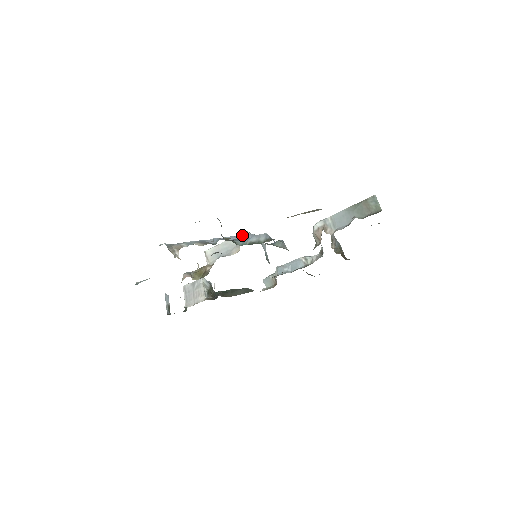
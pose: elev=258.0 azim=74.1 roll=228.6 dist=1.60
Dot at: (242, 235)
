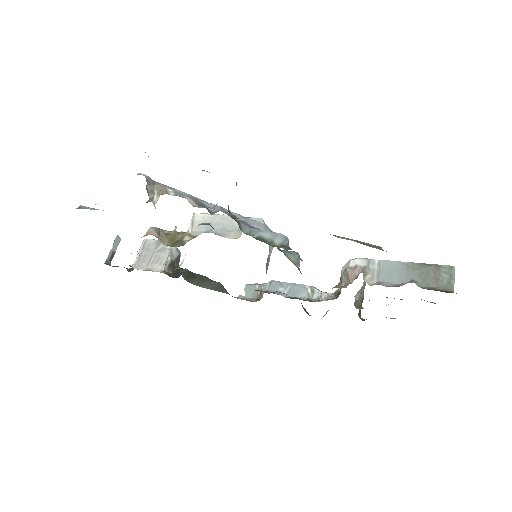
Dot at: (254, 220)
